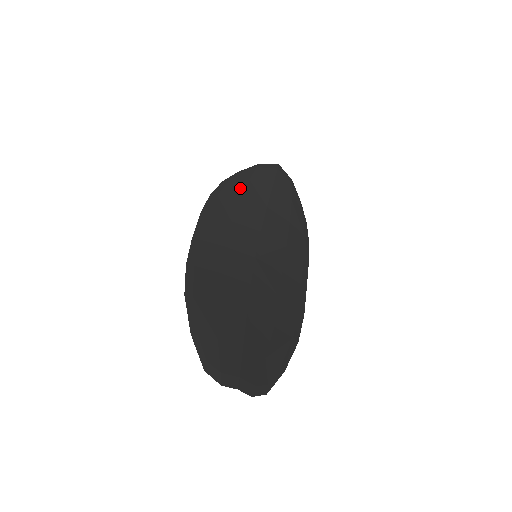
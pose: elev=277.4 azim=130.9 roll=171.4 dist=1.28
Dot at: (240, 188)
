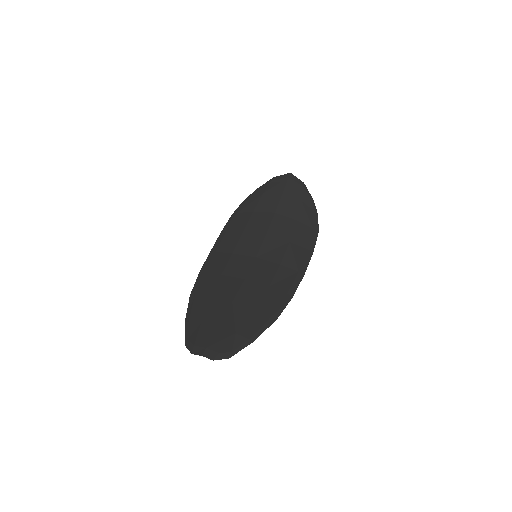
Dot at: (255, 203)
